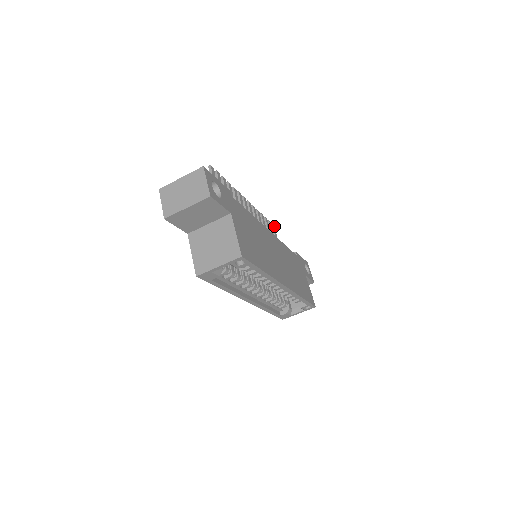
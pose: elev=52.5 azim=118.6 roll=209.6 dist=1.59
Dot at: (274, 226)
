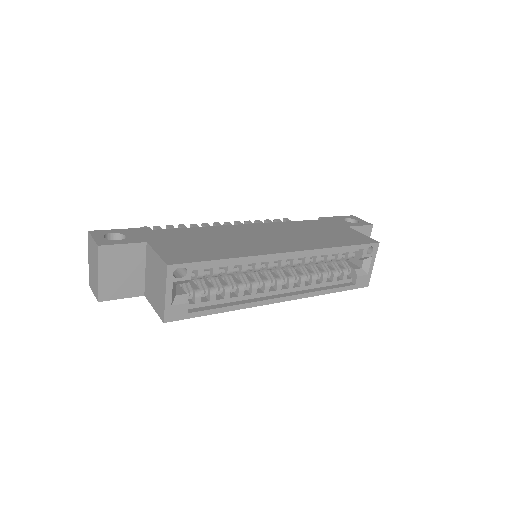
Dot at: (287, 219)
